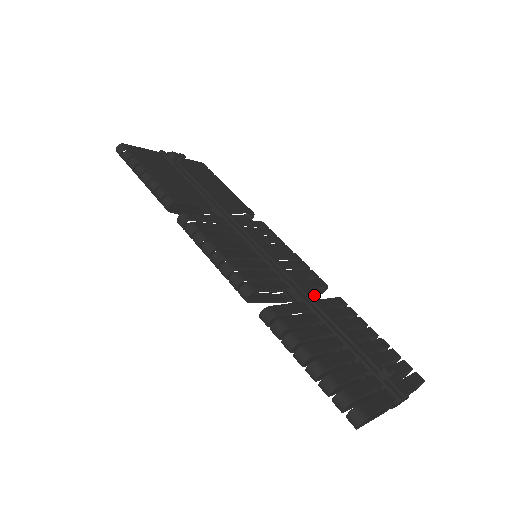
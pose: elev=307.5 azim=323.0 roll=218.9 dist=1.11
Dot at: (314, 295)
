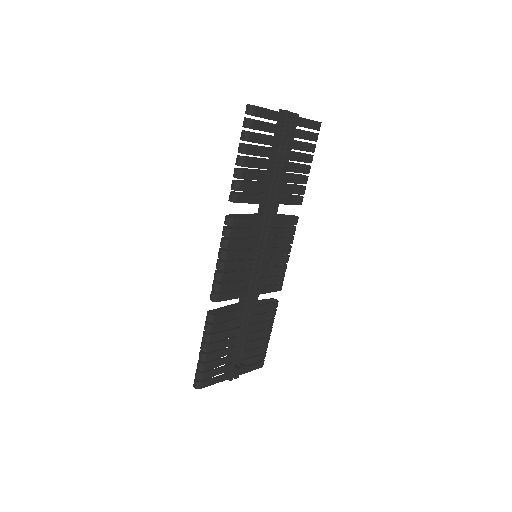
Dot at: occluded
